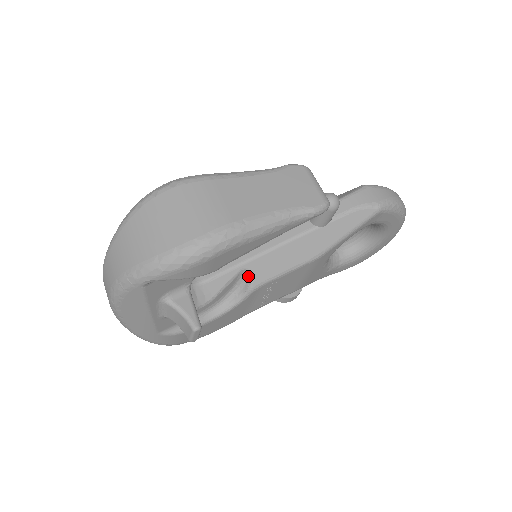
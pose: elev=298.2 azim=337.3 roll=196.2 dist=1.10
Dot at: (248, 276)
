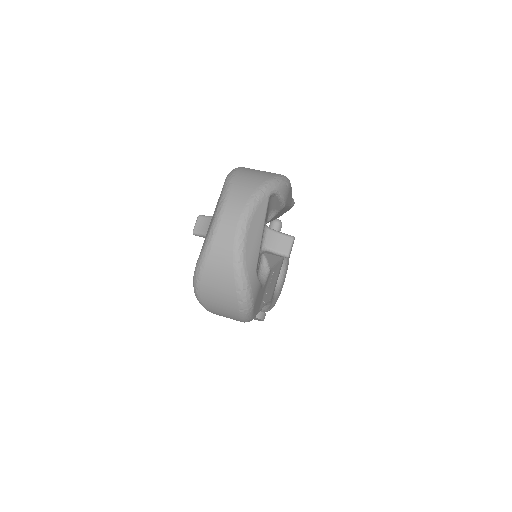
Dot at: (264, 260)
